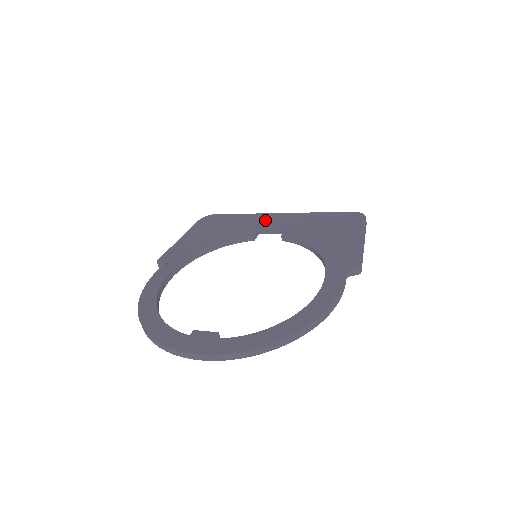
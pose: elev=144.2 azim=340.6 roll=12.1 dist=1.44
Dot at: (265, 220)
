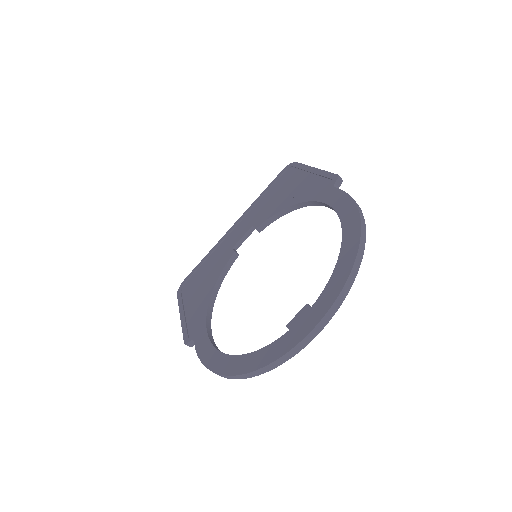
Dot at: (228, 239)
